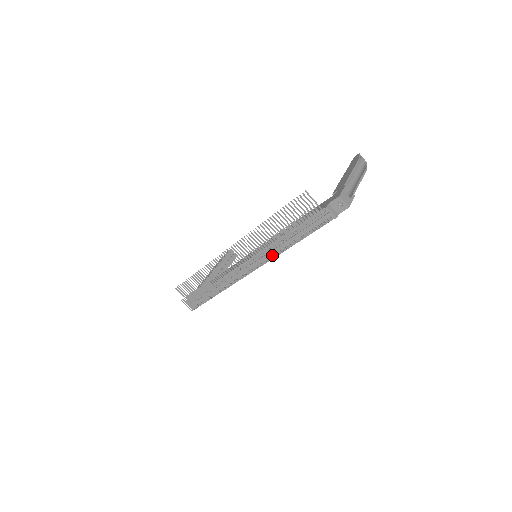
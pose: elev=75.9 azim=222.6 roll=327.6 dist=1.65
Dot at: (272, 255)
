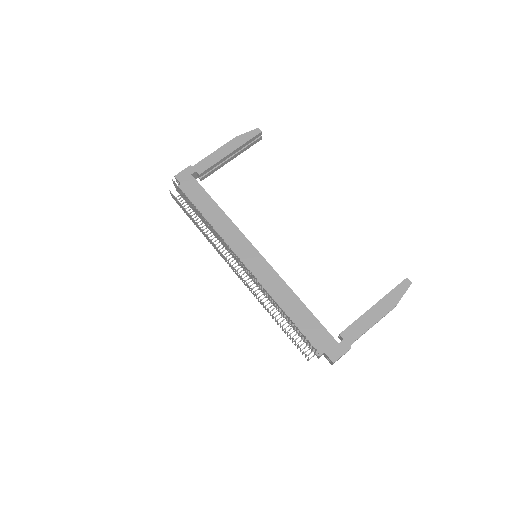
Dot at: occluded
